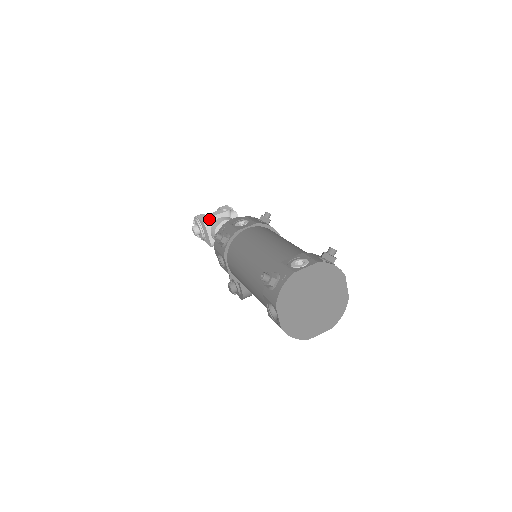
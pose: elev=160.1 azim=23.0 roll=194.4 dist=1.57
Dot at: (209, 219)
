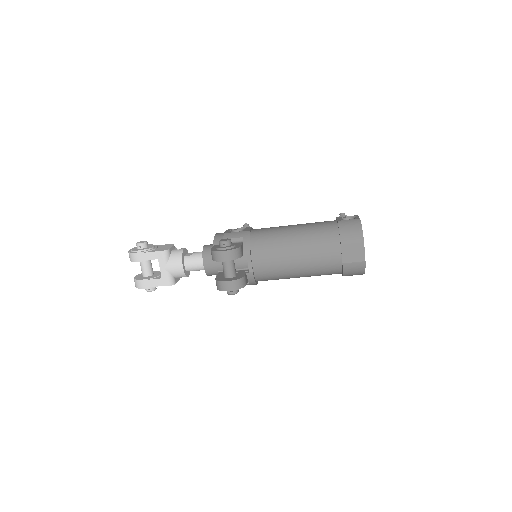
Dot at: occluded
